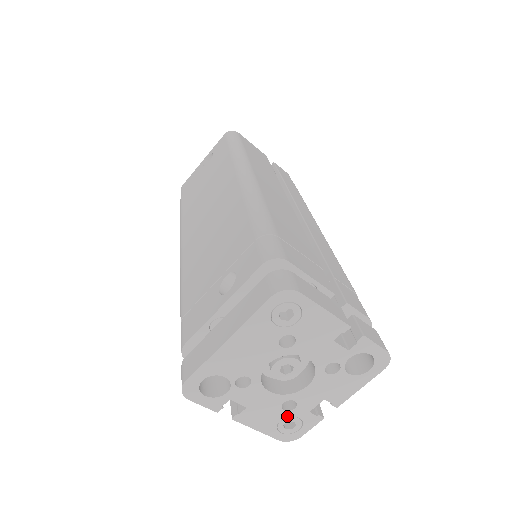
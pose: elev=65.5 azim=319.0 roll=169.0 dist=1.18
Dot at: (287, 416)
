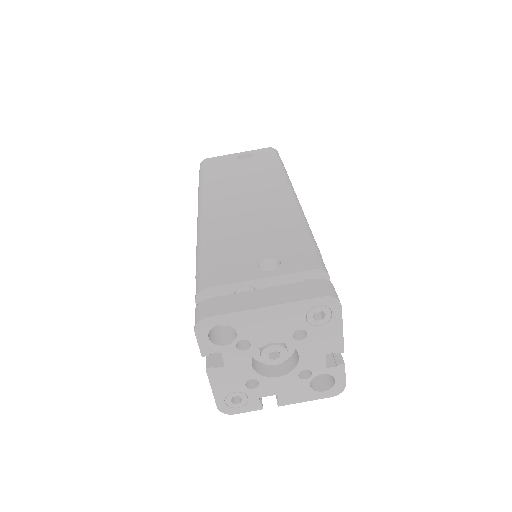
Dot at: (242, 391)
